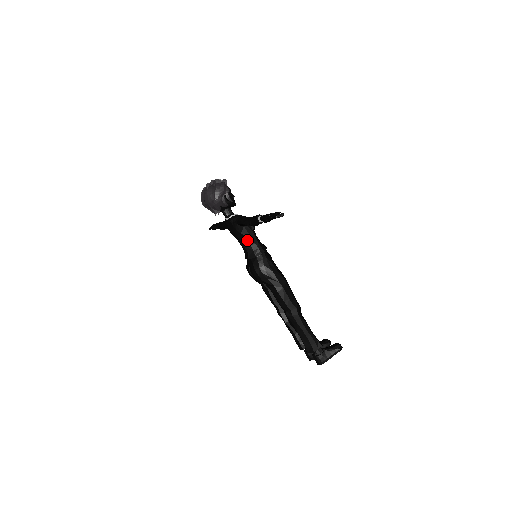
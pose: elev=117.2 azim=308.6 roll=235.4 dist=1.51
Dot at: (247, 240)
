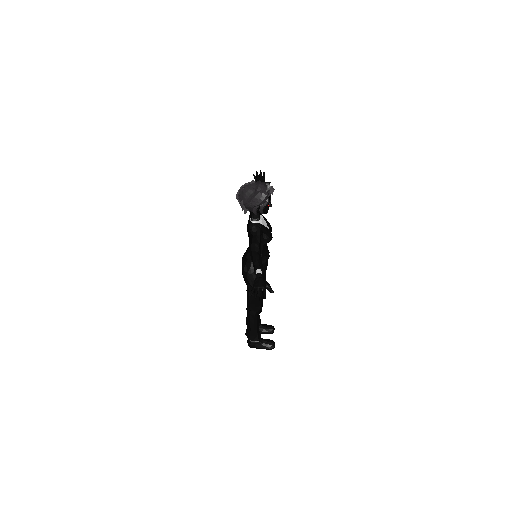
Dot at: occluded
